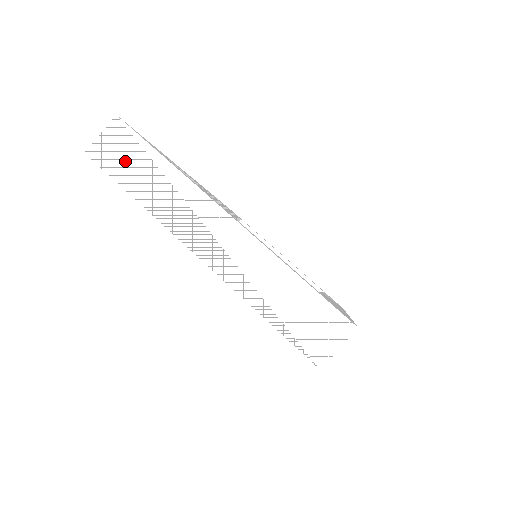
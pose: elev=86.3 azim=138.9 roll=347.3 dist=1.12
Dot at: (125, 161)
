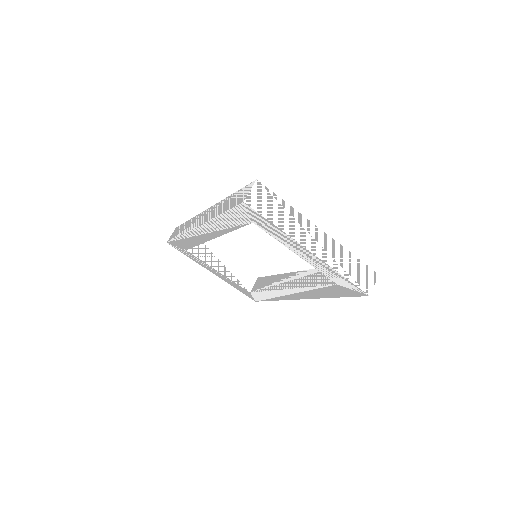
Dot at: (267, 205)
